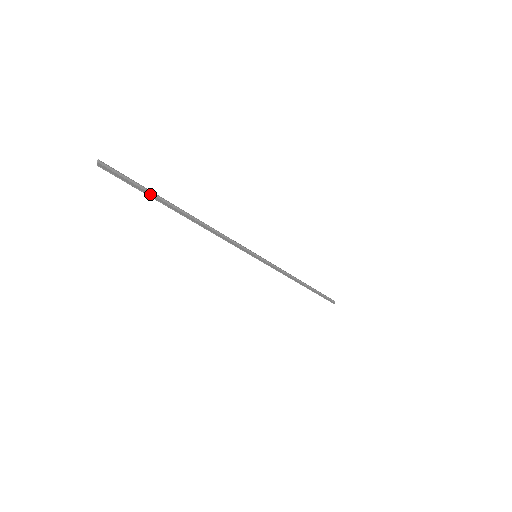
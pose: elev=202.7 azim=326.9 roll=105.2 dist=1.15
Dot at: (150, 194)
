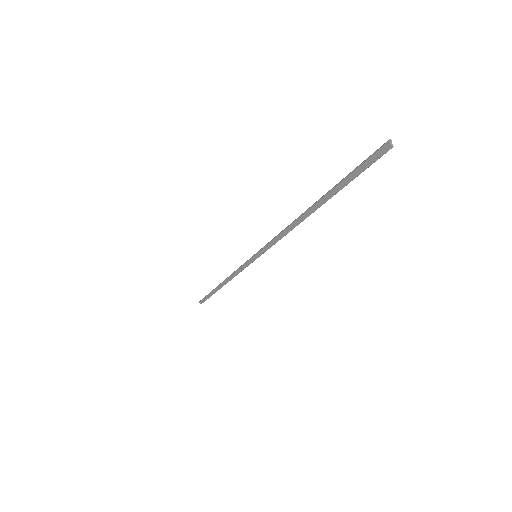
Dot at: (343, 184)
